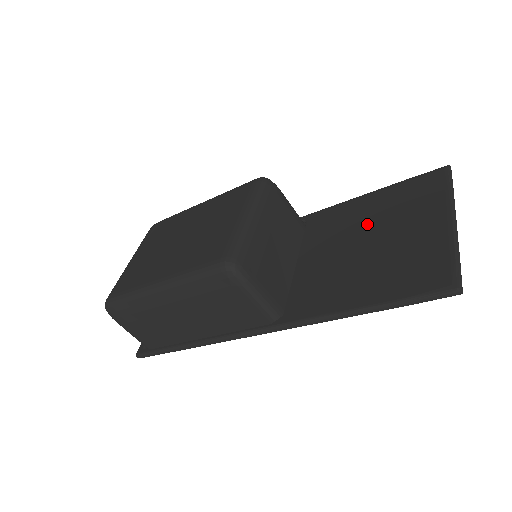
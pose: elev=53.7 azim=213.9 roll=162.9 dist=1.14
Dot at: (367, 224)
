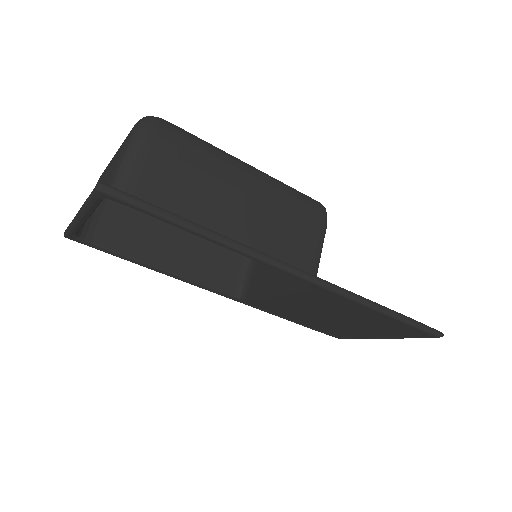
Dot at: occluded
